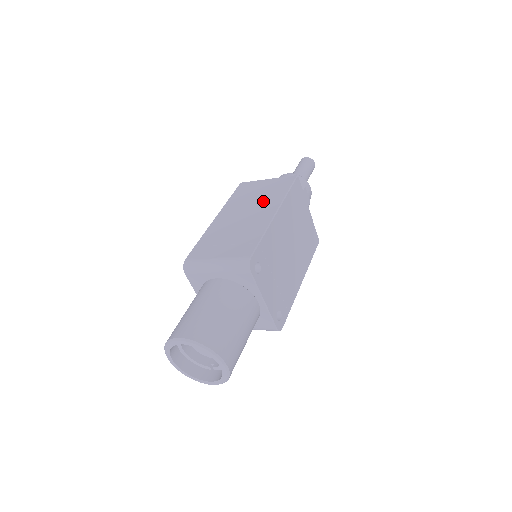
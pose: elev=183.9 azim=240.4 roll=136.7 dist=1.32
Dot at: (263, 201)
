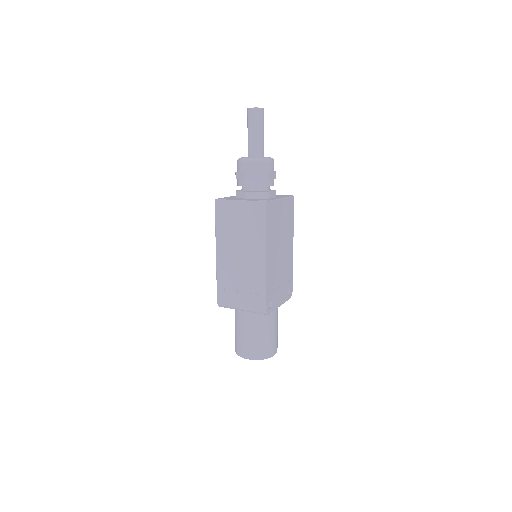
Dot at: (248, 239)
